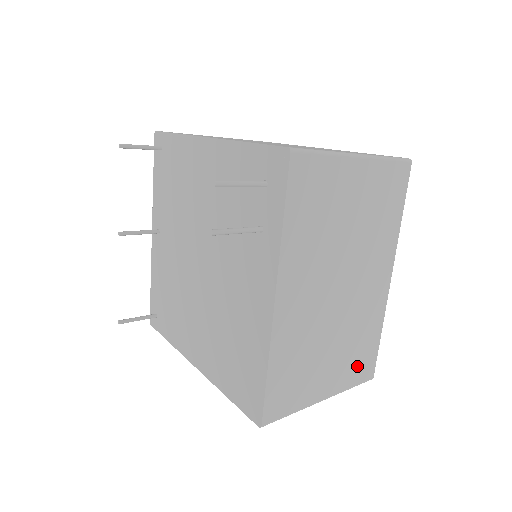
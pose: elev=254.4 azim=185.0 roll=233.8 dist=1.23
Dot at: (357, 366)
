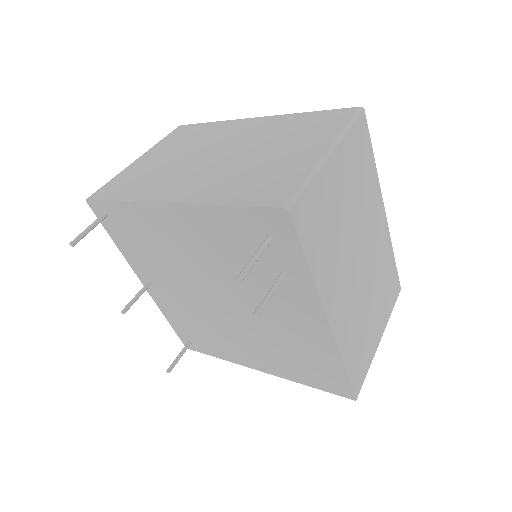
Dot at: (390, 295)
